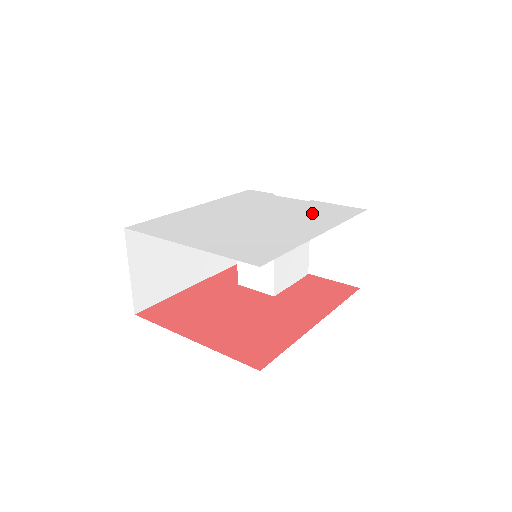
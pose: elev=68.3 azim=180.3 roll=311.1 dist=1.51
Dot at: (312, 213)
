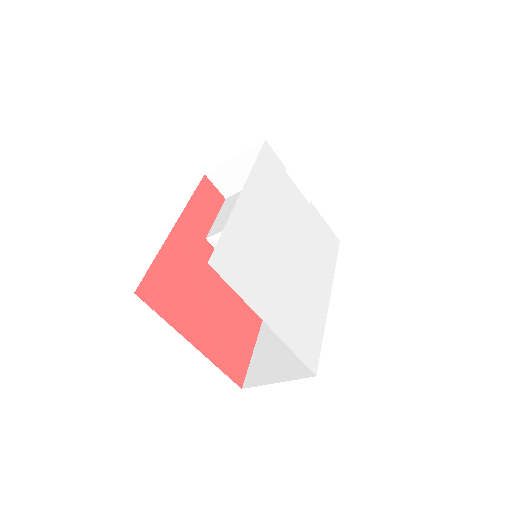
Dot at: (317, 244)
